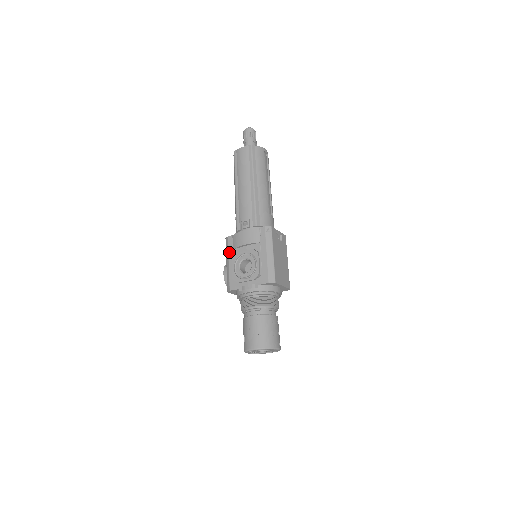
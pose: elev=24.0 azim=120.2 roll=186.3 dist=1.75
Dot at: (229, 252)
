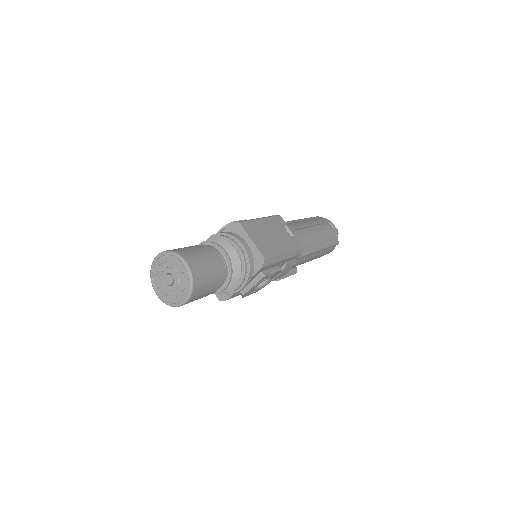
Dot at: occluded
